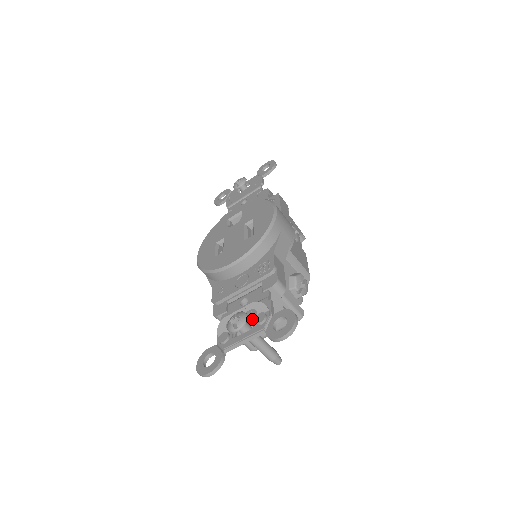
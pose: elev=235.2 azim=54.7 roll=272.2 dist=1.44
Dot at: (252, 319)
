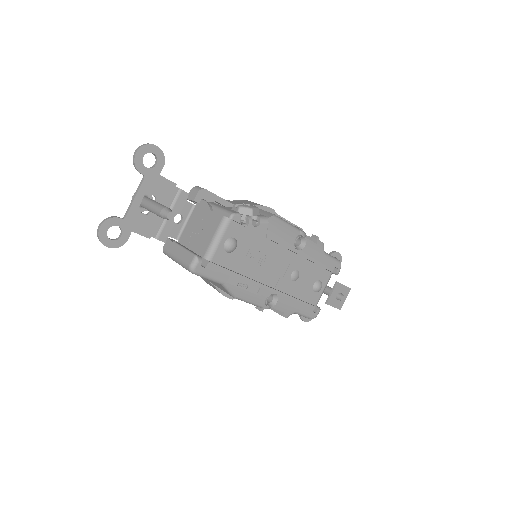
Dot at: (155, 197)
